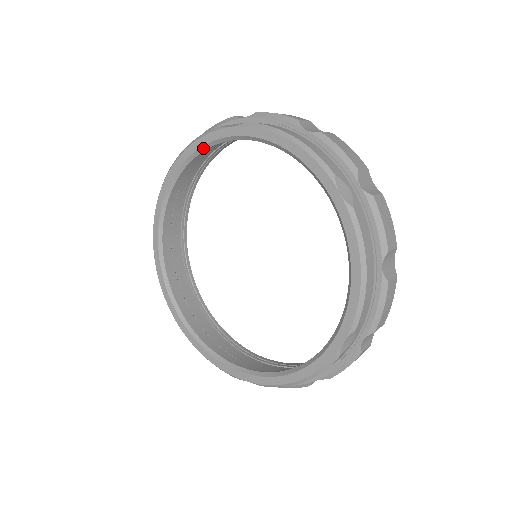
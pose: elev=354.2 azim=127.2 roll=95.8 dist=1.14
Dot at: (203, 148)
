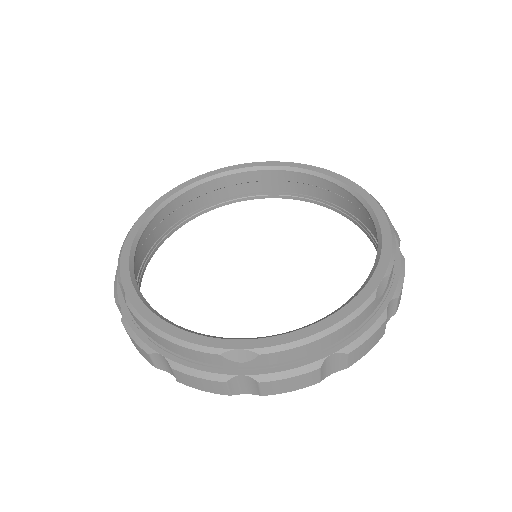
Dot at: (228, 172)
